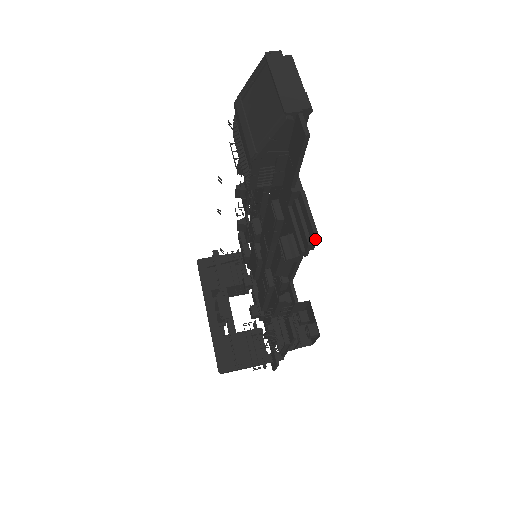
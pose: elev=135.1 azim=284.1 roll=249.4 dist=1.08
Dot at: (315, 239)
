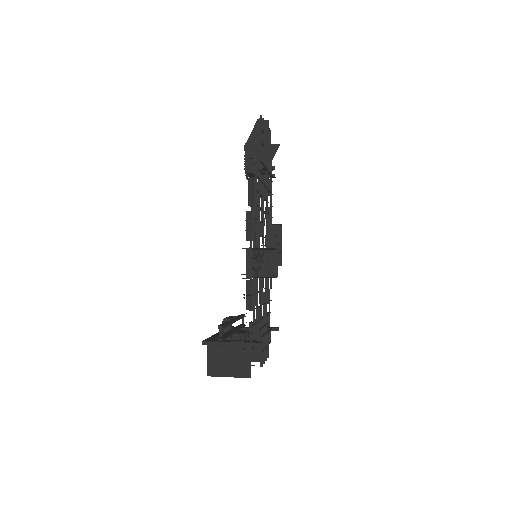
Dot at: (260, 148)
